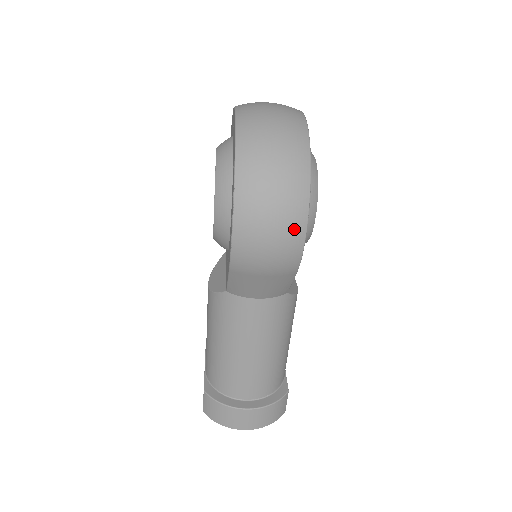
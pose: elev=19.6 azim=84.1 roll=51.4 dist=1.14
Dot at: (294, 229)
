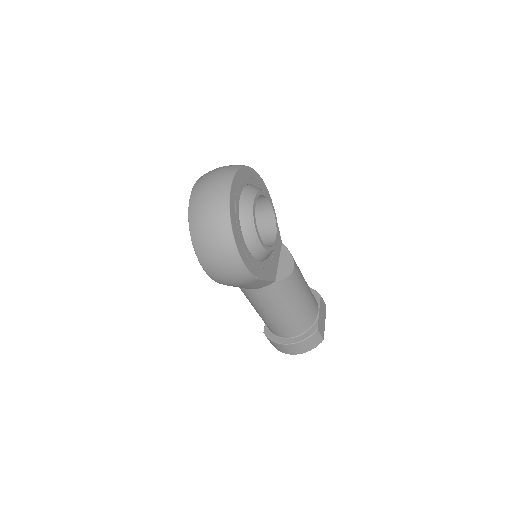
Dot at: (235, 266)
